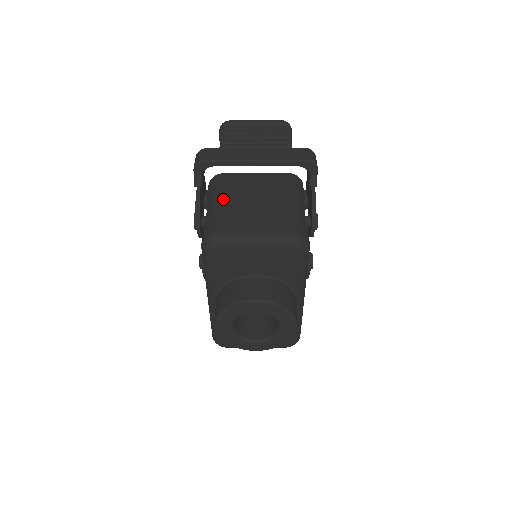
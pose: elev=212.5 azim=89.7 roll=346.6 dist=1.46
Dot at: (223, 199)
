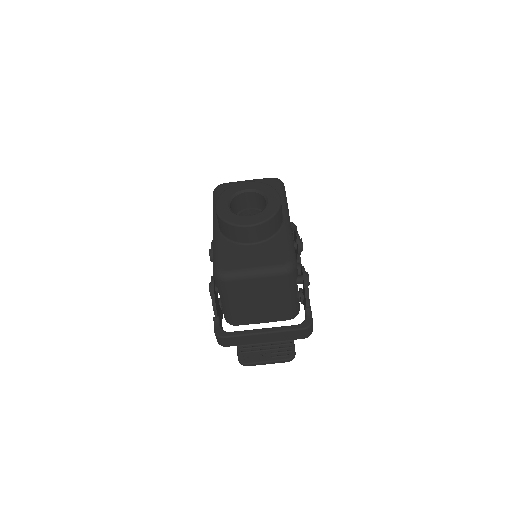
Dot at: occluded
